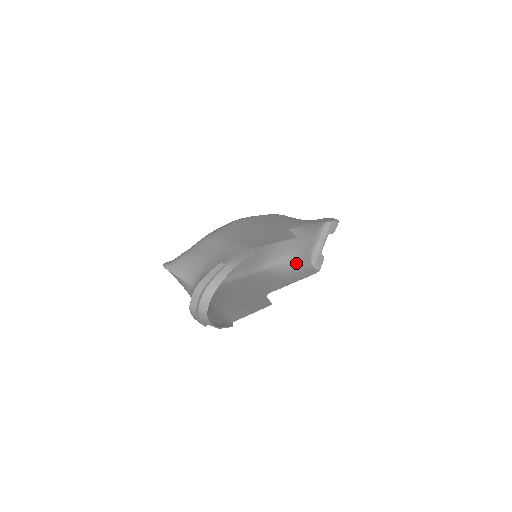
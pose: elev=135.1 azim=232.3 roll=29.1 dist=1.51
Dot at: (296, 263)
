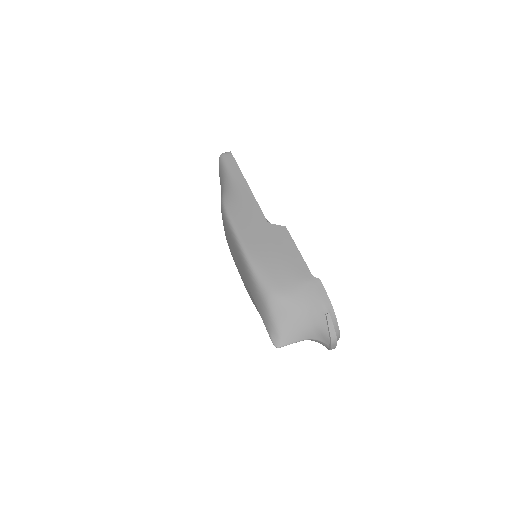
Dot at: occluded
